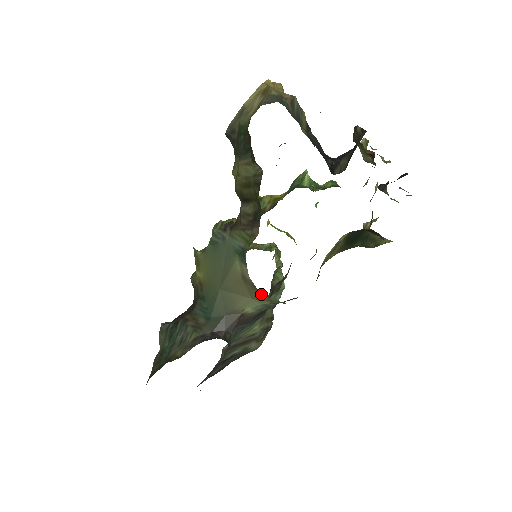
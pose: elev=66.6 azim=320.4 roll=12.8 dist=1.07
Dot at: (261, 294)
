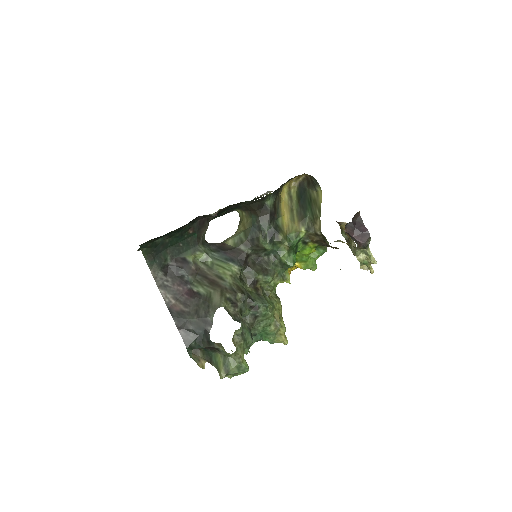
Dot at: (241, 222)
